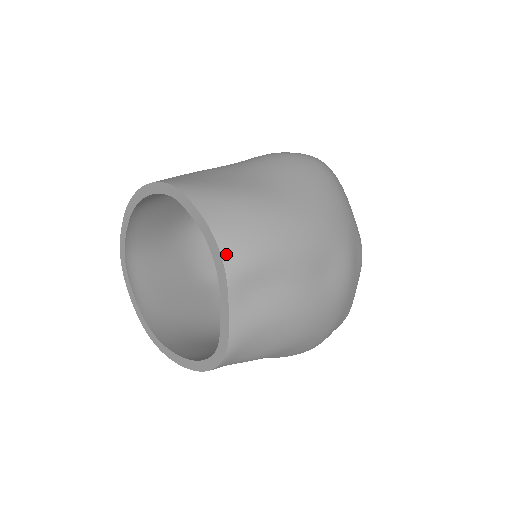
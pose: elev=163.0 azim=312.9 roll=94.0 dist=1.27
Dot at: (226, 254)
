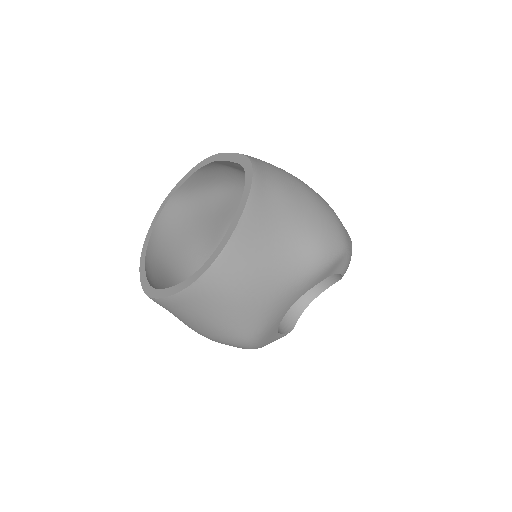
Dot at: occluded
